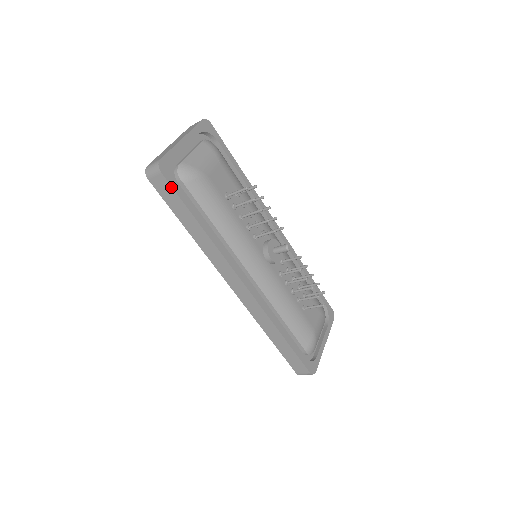
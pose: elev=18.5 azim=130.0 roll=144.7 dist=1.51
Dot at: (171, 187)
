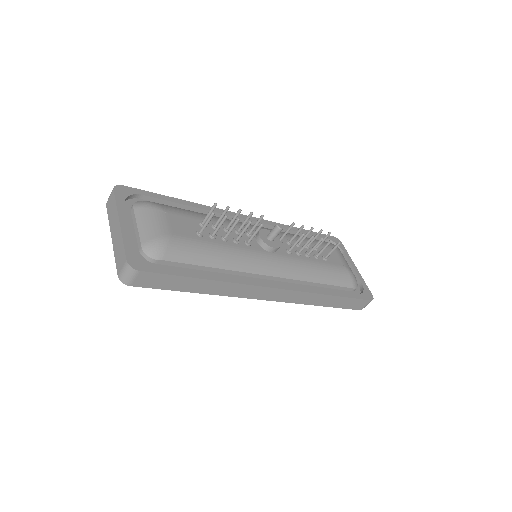
Dot at: (158, 274)
